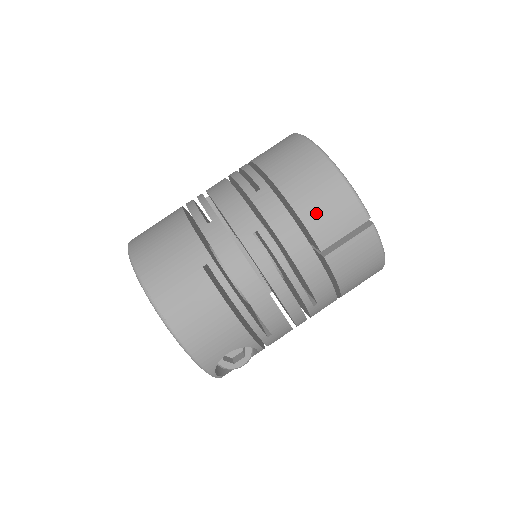
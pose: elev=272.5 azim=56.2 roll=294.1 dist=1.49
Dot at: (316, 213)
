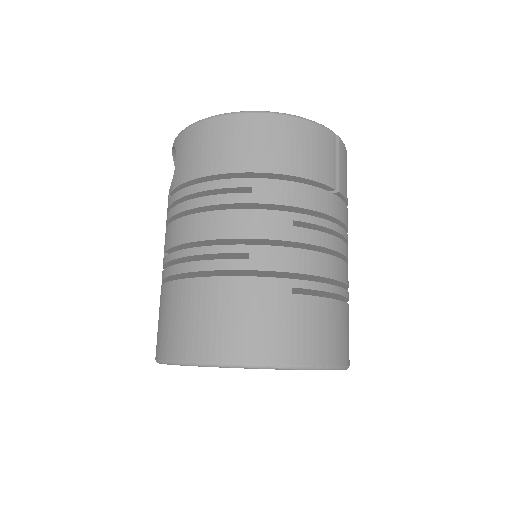
Dot at: (311, 163)
